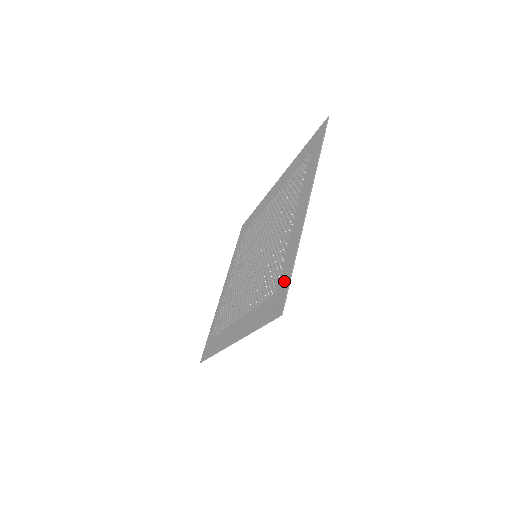
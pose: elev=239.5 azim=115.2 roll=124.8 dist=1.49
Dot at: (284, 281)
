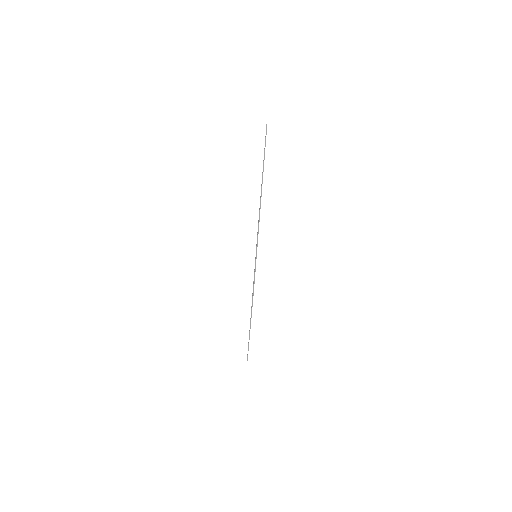
Dot at: occluded
